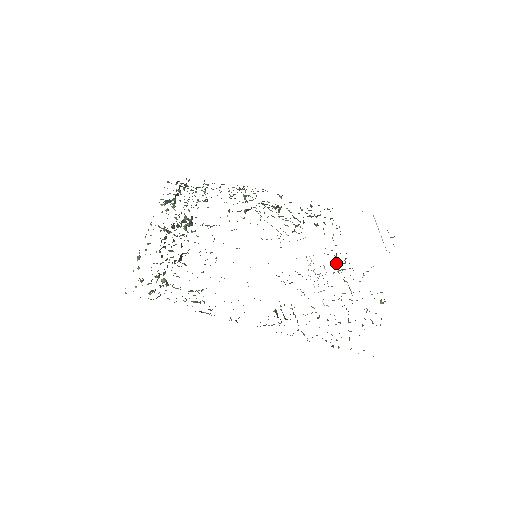
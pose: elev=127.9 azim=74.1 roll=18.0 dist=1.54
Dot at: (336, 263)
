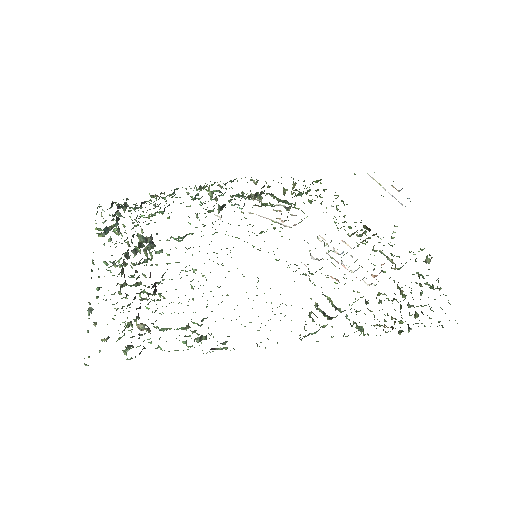
Dot at: (356, 234)
